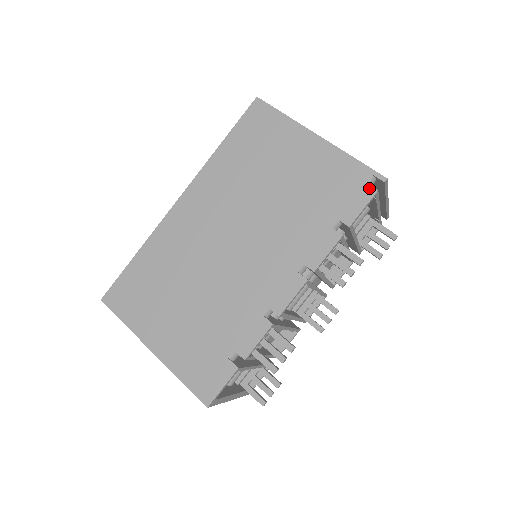
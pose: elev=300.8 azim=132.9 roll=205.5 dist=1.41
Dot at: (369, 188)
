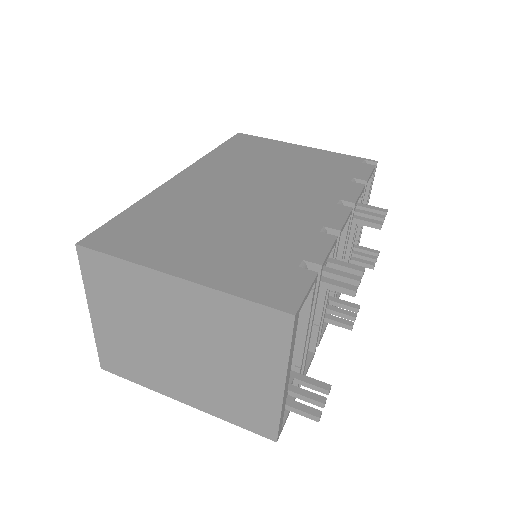
Dot at: (367, 165)
